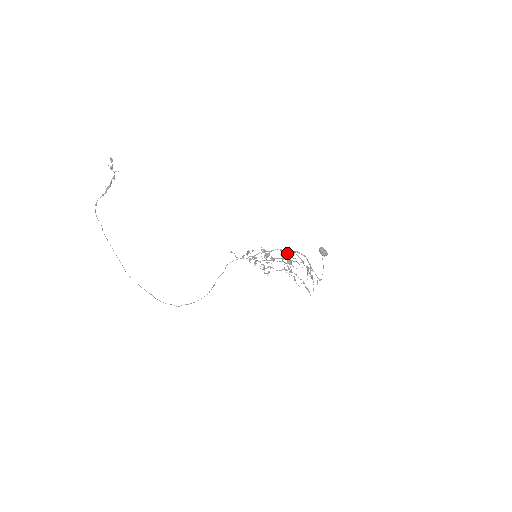
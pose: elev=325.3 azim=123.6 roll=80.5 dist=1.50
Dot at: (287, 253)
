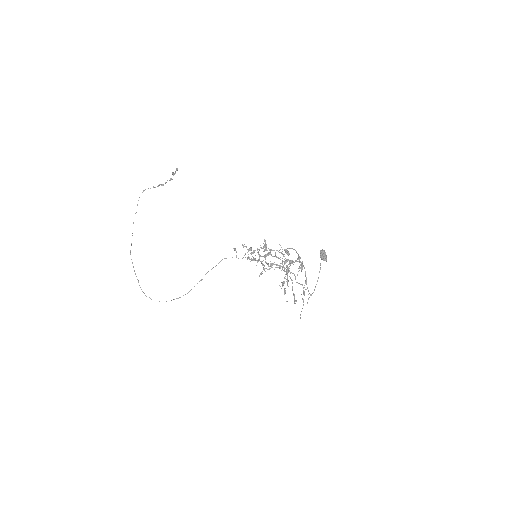
Dot at: (287, 248)
